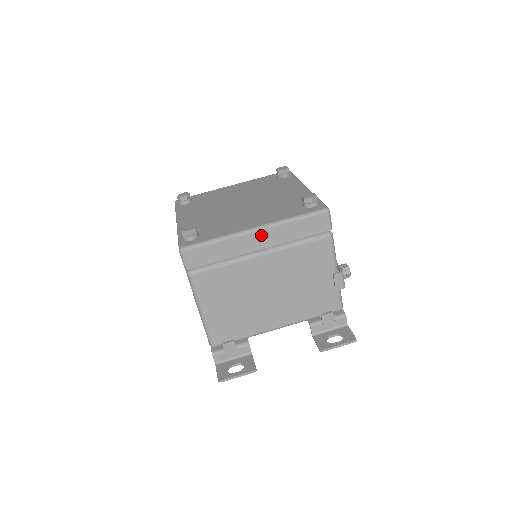
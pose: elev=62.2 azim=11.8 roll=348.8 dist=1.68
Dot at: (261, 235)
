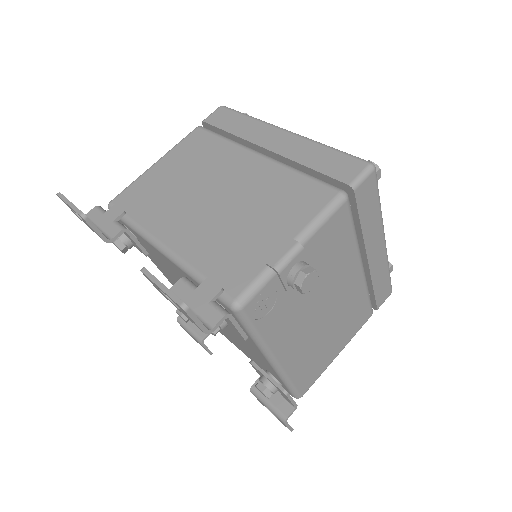
Dot at: (284, 137)
